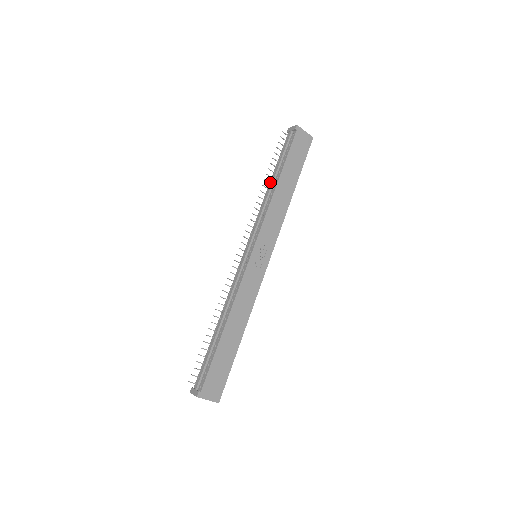
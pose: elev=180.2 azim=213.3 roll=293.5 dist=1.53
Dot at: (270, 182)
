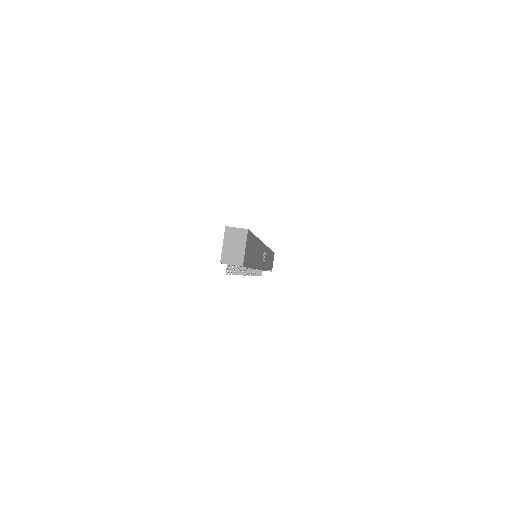
Dot at: occluded
